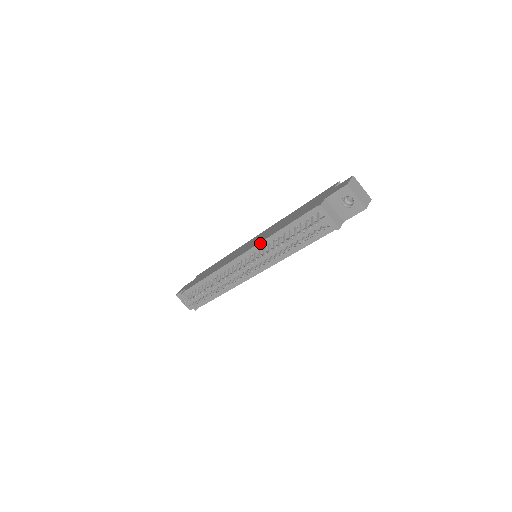
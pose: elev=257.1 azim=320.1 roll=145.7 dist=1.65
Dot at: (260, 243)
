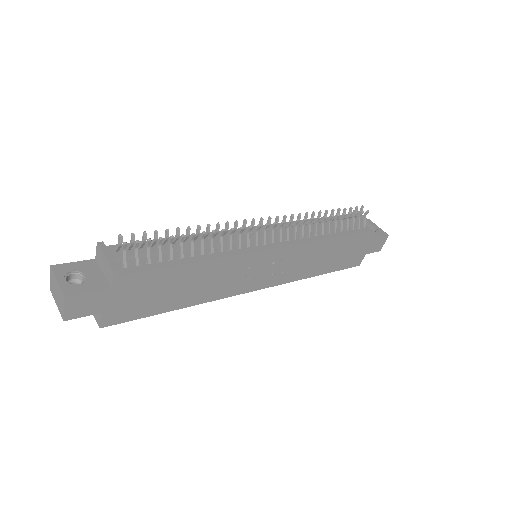
Dot at: (285, 223)
